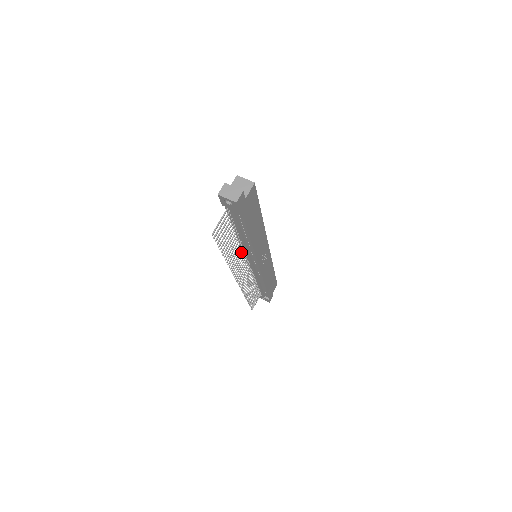
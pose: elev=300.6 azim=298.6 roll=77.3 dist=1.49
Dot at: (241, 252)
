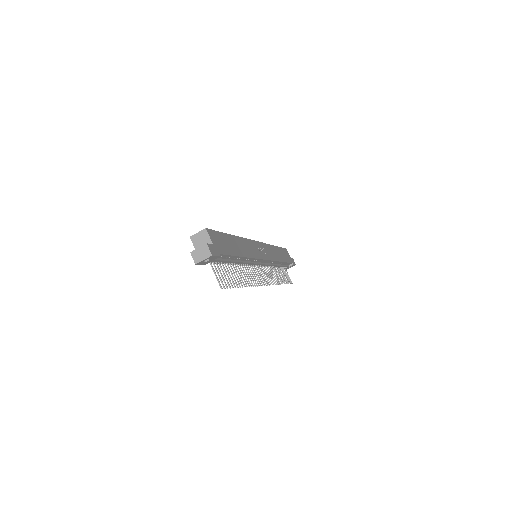
Dot at: occluded
